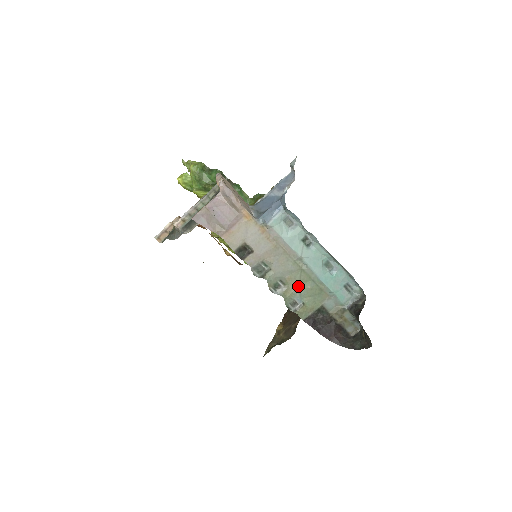
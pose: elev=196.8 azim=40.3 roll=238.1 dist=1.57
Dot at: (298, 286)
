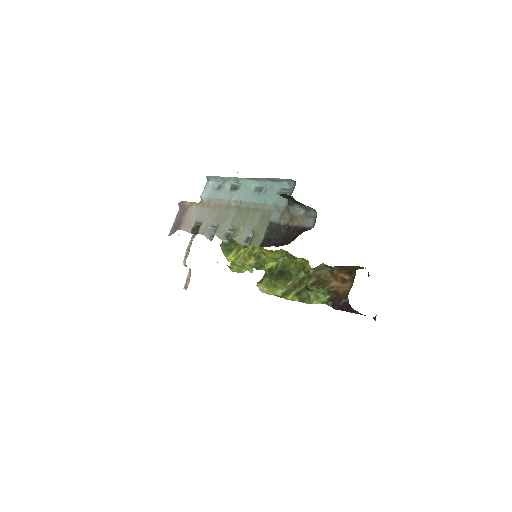
Dot at: (242, 222)
